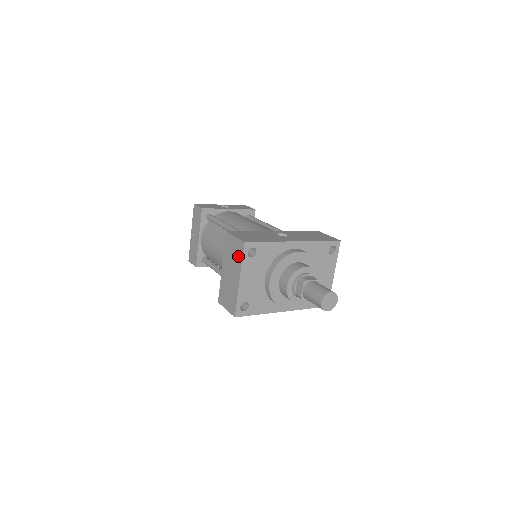
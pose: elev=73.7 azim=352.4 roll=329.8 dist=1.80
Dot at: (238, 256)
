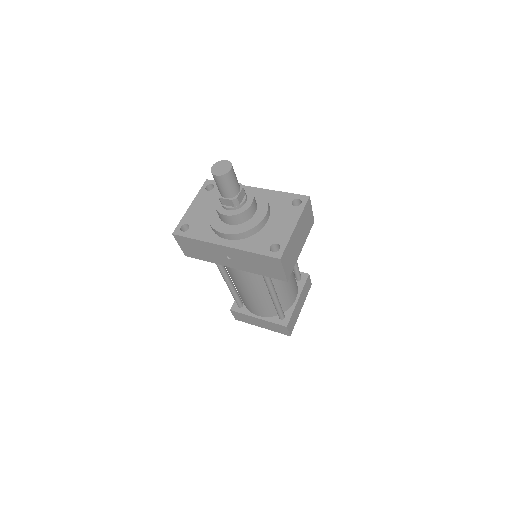
Dot at: occluded
